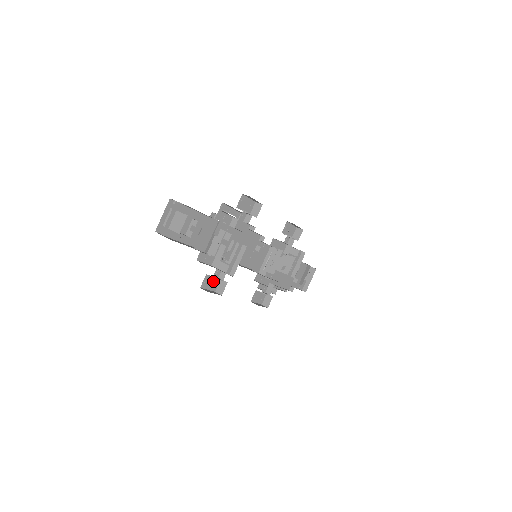
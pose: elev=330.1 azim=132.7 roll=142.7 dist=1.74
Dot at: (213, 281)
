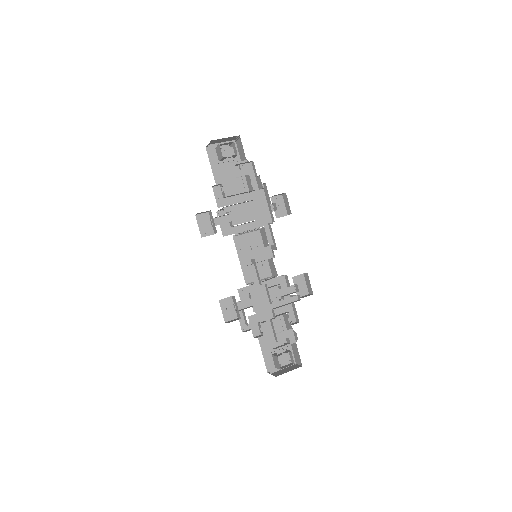
Dot at: (208, 226)
